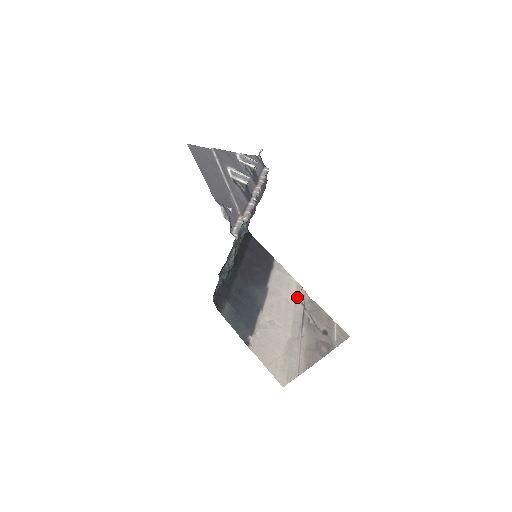
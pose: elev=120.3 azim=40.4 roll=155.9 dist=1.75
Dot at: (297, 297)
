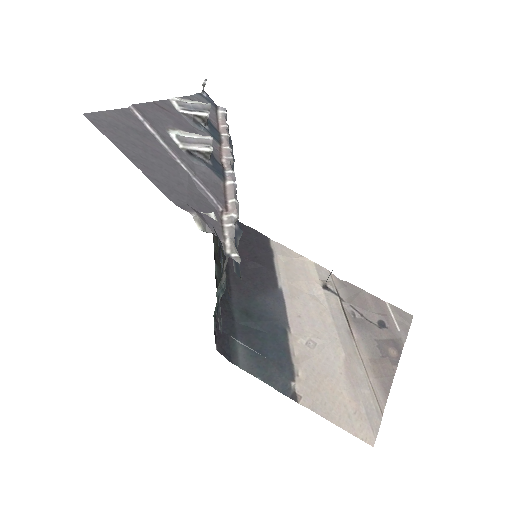
Dot at: (325, 286)
